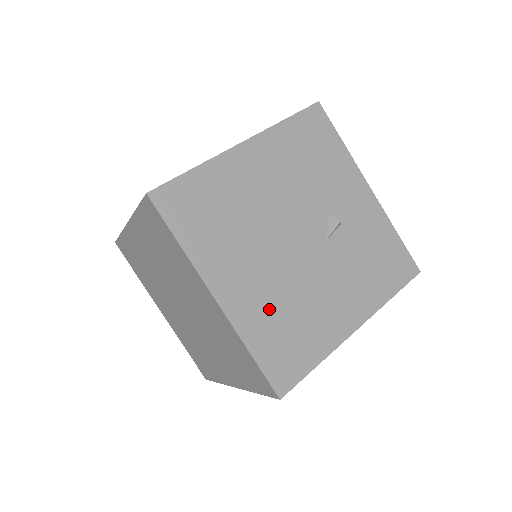
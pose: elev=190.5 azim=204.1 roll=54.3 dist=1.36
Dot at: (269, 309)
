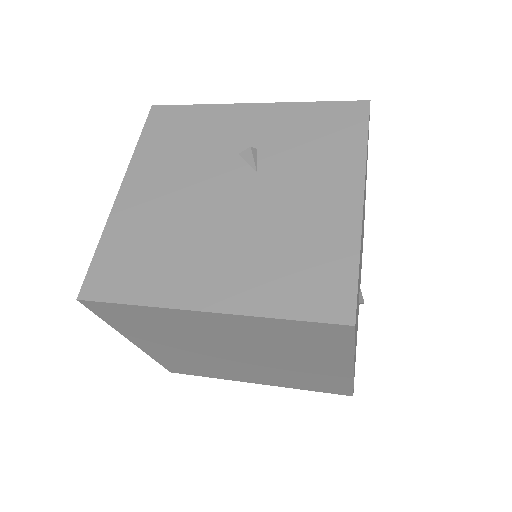
Dot at: (262, 269)
